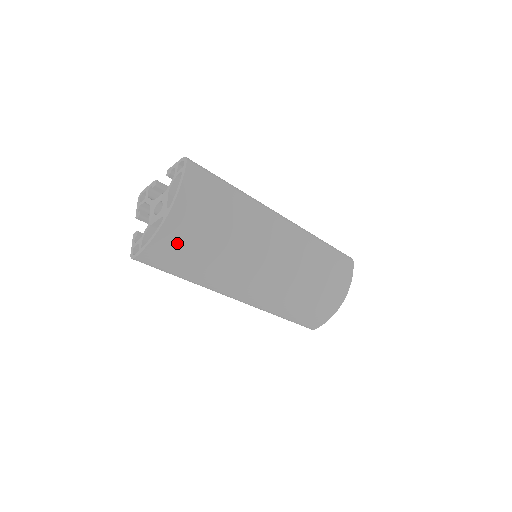
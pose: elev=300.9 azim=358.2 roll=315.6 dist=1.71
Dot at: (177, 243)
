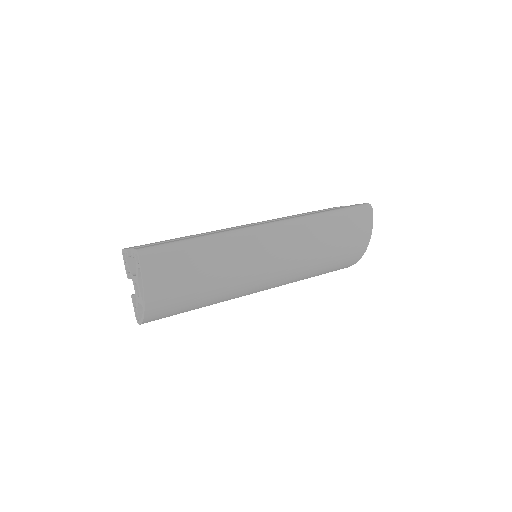
Dot at: (166, 313)
